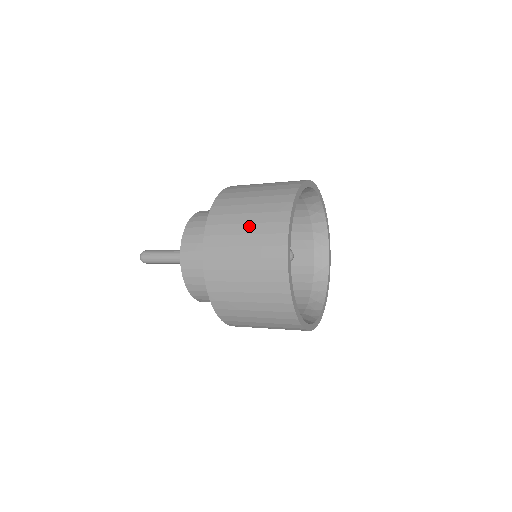
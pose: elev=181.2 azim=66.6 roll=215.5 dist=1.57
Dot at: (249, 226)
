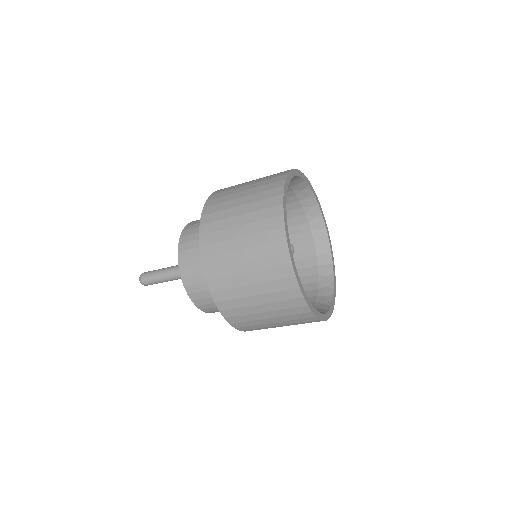
Dot at: (256, 179)
